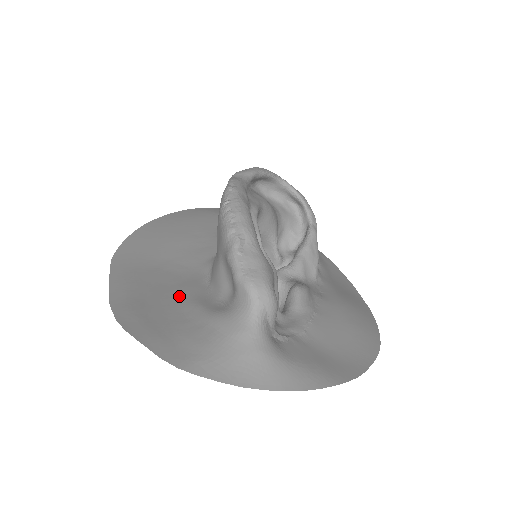
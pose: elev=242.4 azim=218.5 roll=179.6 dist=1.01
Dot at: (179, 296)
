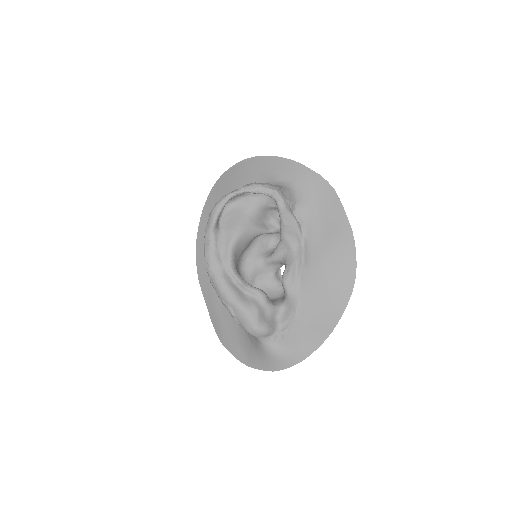
Dot at: occluded
